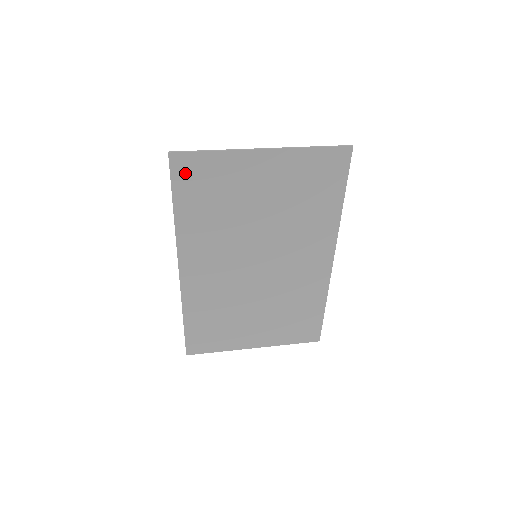
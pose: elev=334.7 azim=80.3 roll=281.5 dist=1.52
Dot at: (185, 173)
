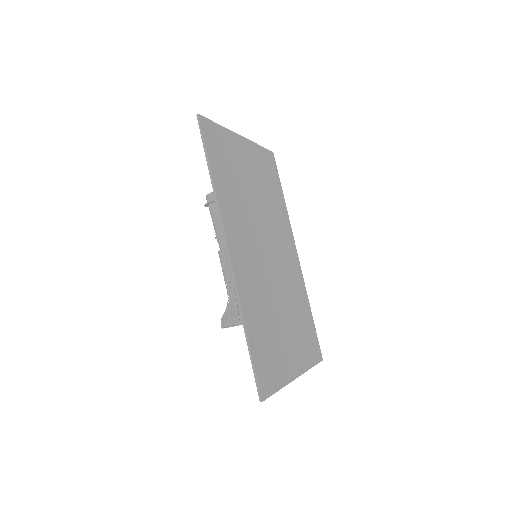
Dot at: (210, 138)
